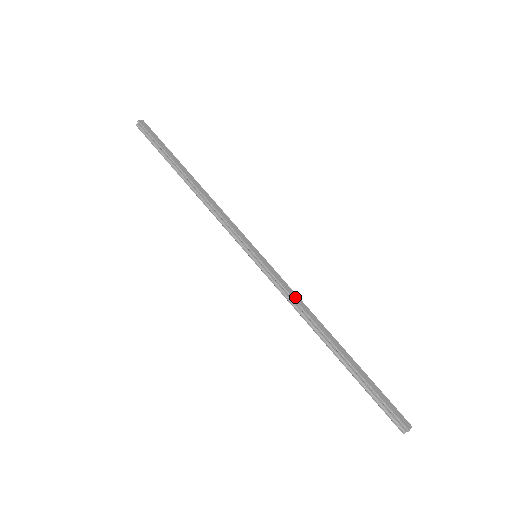
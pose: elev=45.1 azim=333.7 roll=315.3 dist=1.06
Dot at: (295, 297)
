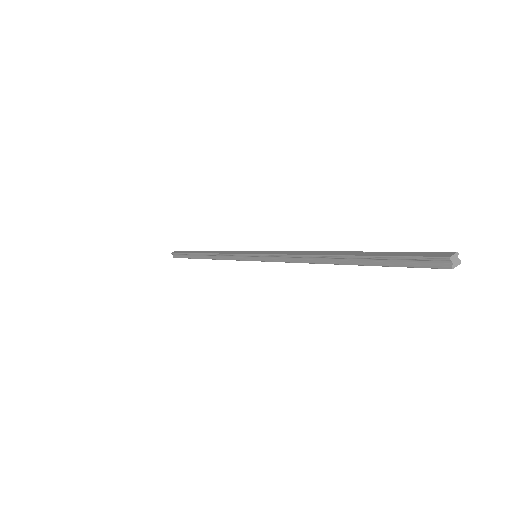
Dot at: (290, 253)
